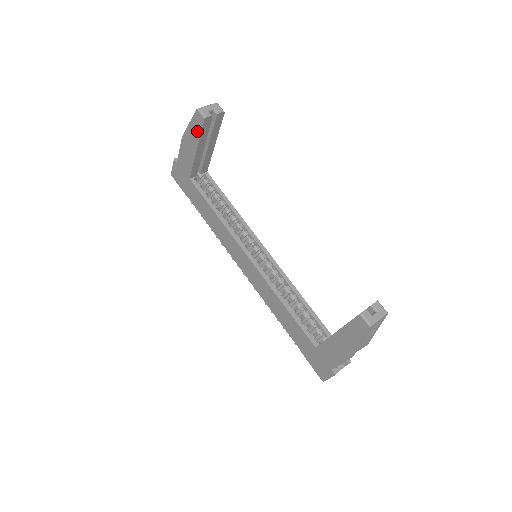
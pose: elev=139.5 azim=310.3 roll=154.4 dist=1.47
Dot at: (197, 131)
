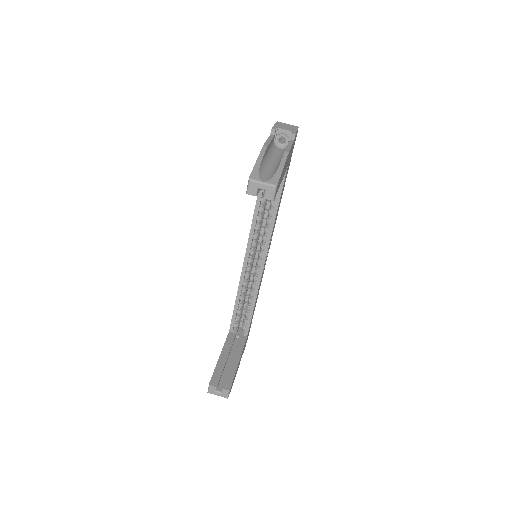
Dot at: occluded
